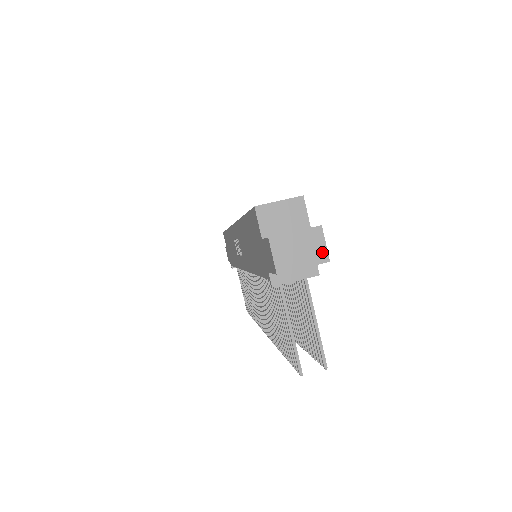
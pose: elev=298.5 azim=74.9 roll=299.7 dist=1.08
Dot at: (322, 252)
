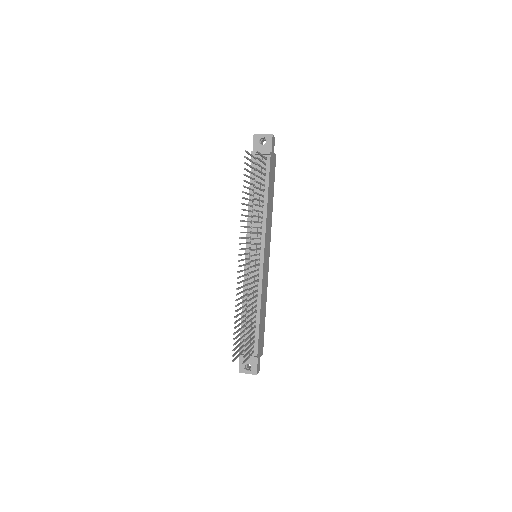
Dot at: (271, 135)
